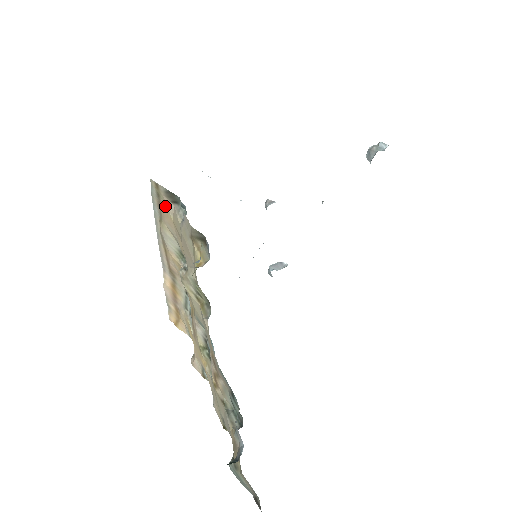
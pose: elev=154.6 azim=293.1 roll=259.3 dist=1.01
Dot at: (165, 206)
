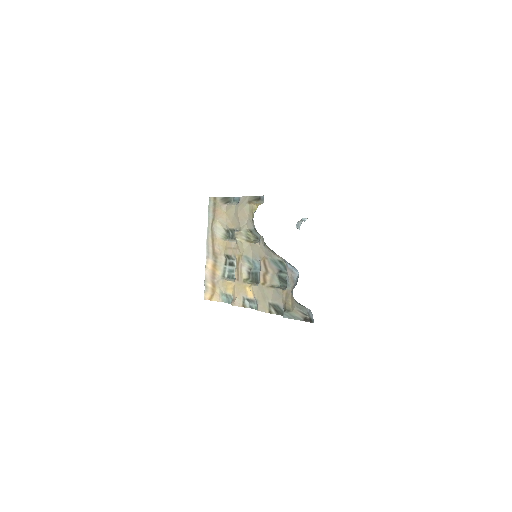
Dot at: (220, 208)
